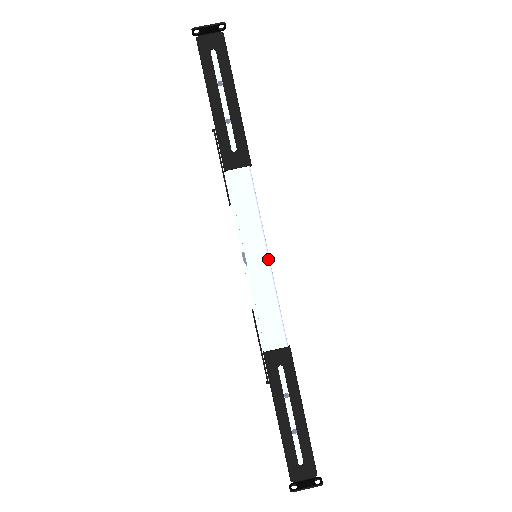
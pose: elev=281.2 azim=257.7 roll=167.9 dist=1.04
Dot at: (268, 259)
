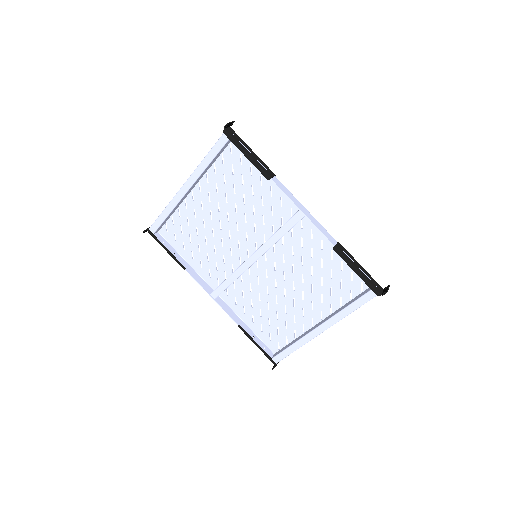
Dot at: (307, 210)
